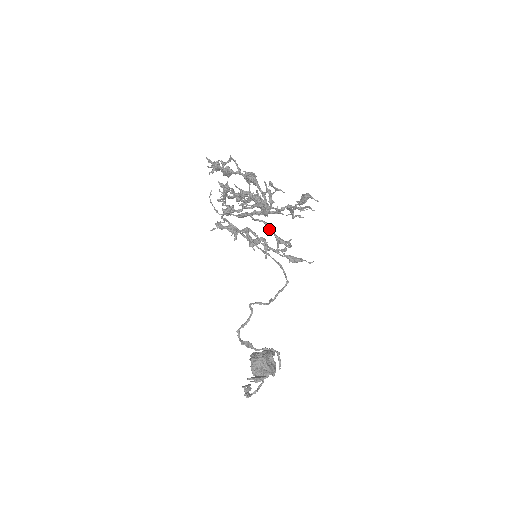
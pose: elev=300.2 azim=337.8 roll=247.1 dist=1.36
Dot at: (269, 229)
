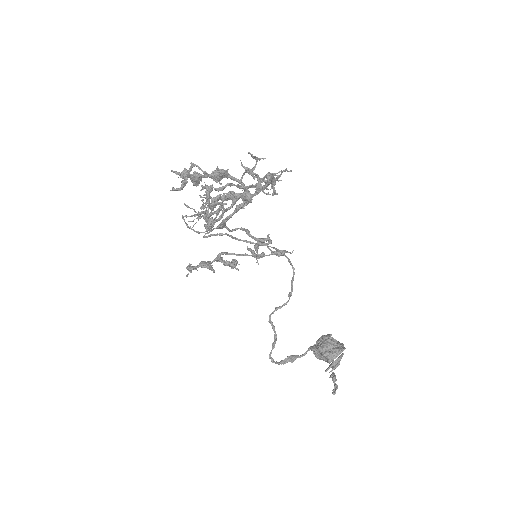
Dot at: occluded
